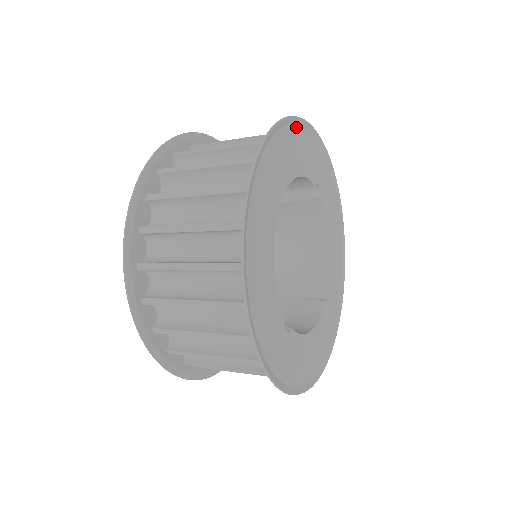
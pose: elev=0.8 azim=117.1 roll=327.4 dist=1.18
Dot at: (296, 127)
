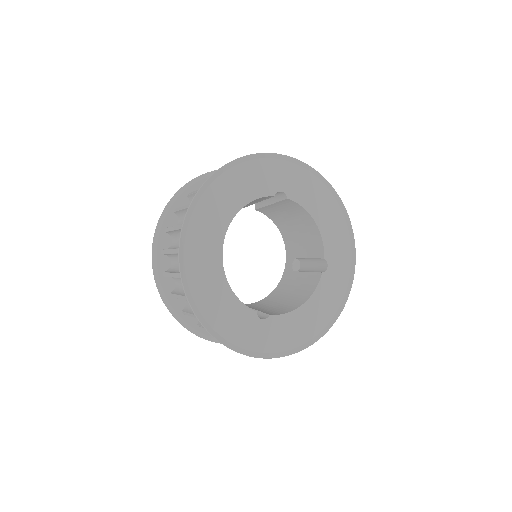
Dot at: (227, 173)
